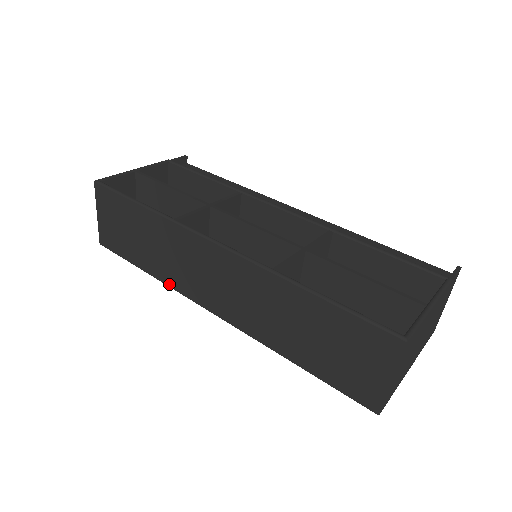
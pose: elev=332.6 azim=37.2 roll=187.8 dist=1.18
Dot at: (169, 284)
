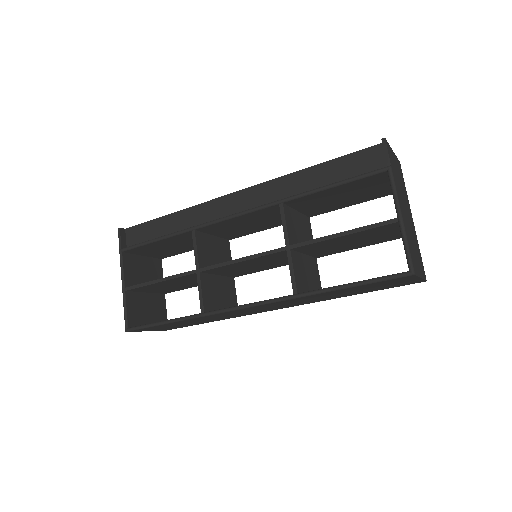
Dot at: occluded
